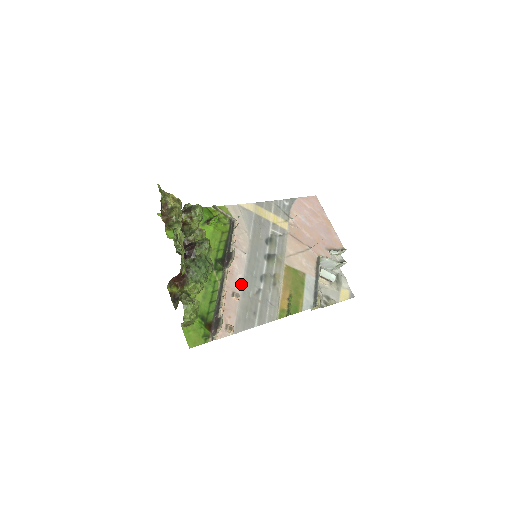
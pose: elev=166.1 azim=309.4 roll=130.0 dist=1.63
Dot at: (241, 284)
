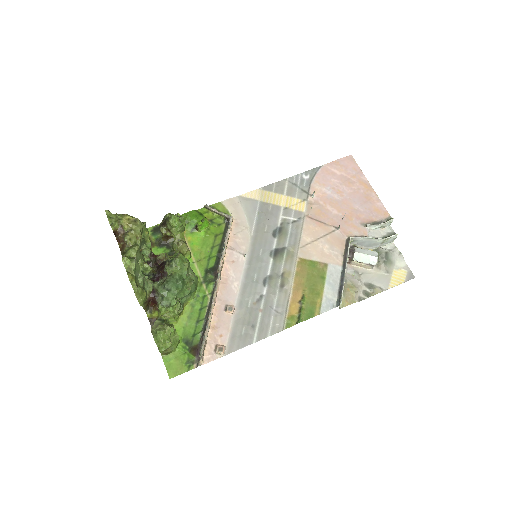
Dot at: (237, 293)
